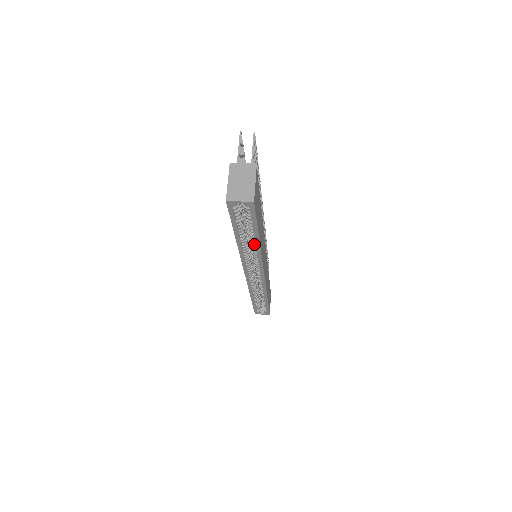
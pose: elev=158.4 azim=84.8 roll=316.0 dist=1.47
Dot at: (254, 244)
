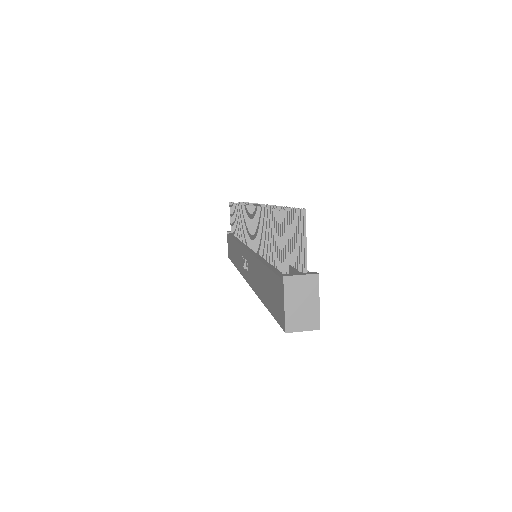
Dot at: occluded
